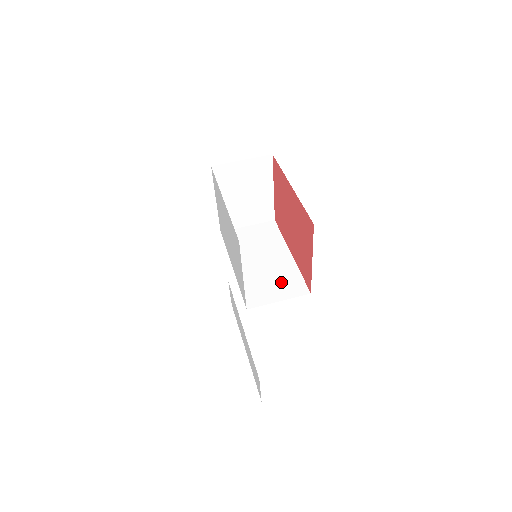
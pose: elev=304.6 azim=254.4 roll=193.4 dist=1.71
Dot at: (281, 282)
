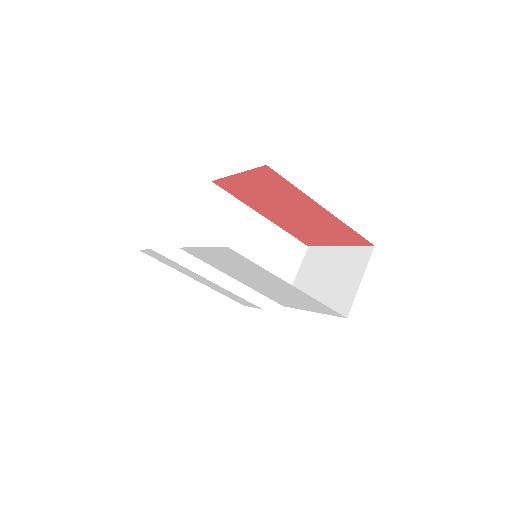
Dot at: (282, 256)
